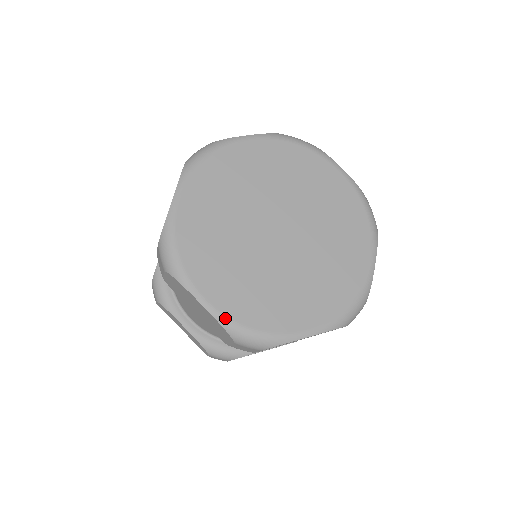
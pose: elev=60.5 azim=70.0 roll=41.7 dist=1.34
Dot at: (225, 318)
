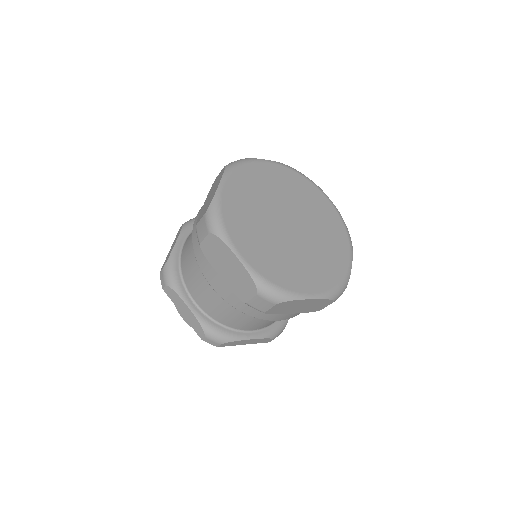
Dot at: (254, 271)
